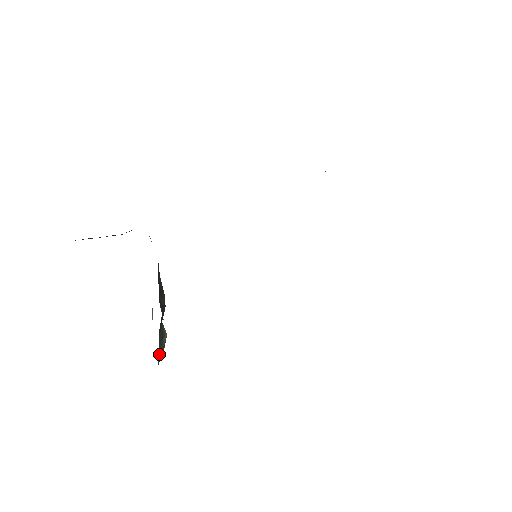
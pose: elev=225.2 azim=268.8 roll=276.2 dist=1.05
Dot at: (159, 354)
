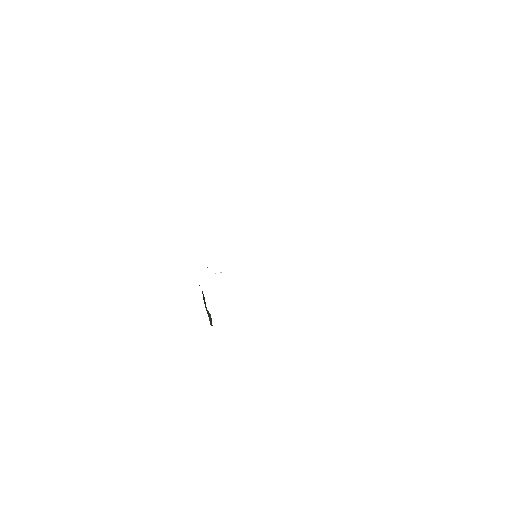
Dot at: occluded
